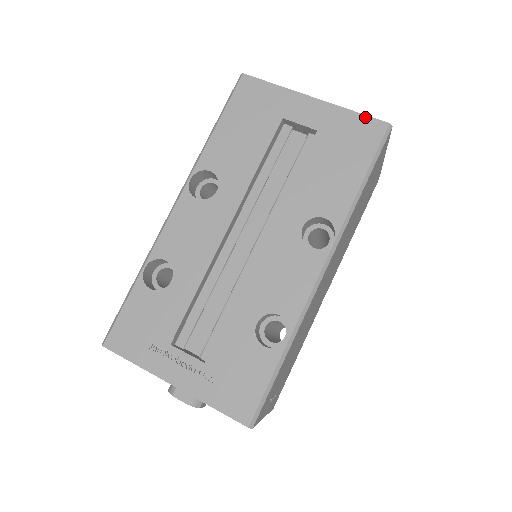
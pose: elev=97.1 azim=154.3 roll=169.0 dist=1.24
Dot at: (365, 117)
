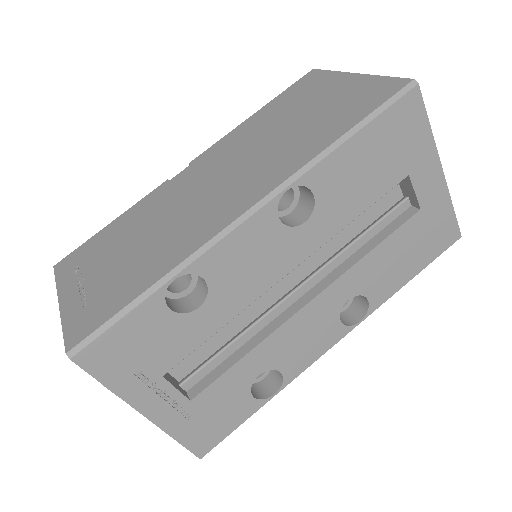
Dot at: (455, 220)
